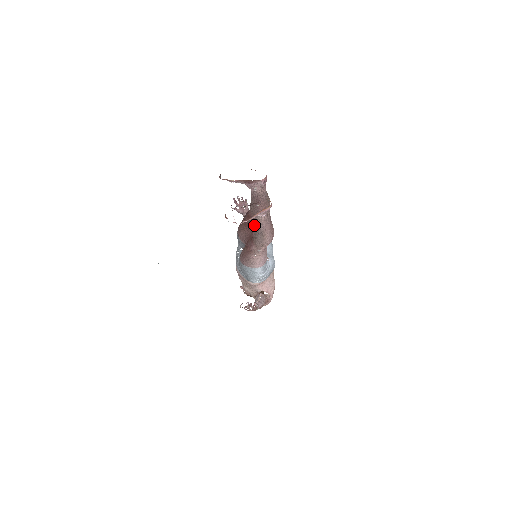
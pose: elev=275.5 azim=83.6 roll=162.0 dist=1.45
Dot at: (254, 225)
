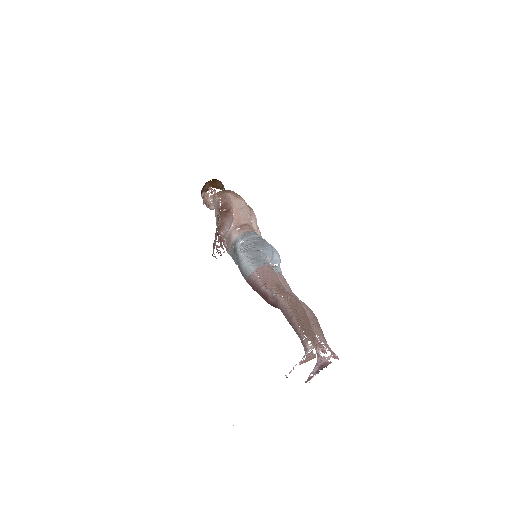
Dot at: occluded
